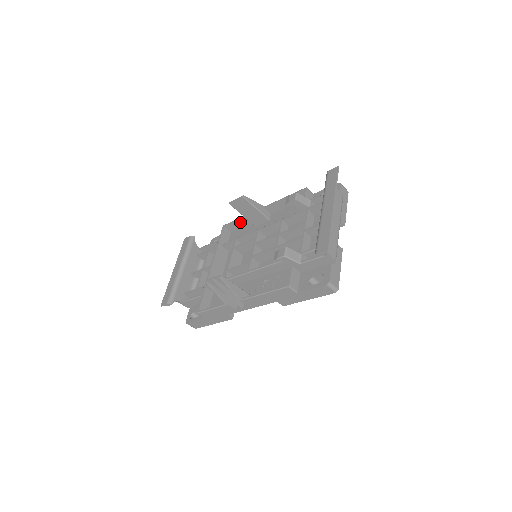
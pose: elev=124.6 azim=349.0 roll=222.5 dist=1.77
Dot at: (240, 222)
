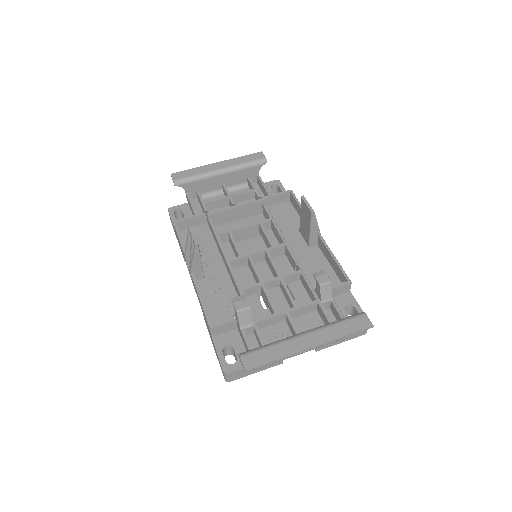
Dot at: occluded
